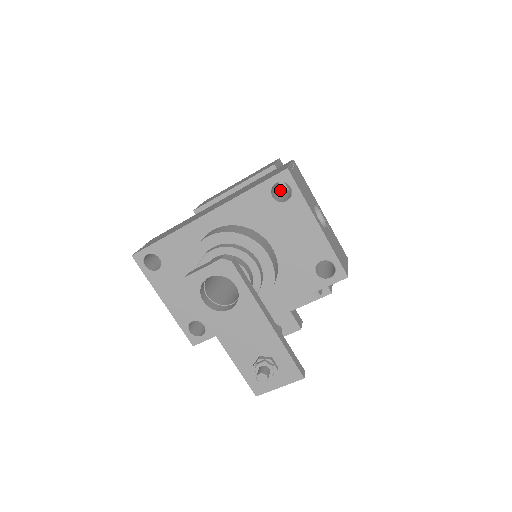
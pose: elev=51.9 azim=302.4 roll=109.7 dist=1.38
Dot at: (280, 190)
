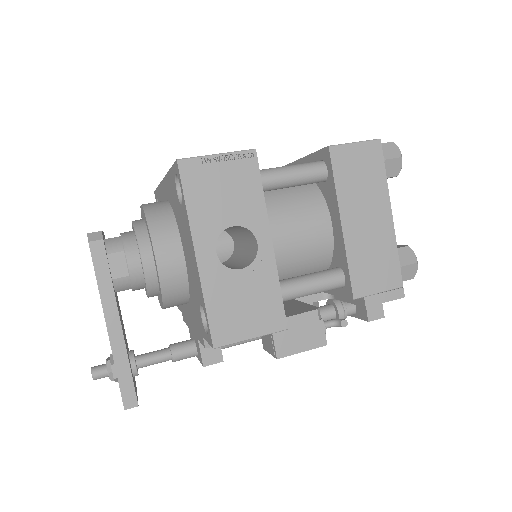
Dot at: occluded
